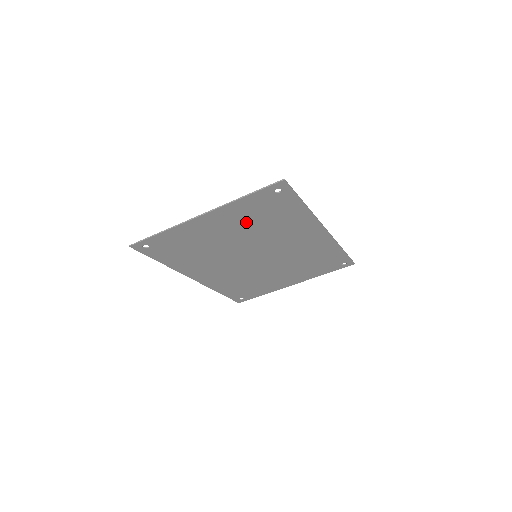
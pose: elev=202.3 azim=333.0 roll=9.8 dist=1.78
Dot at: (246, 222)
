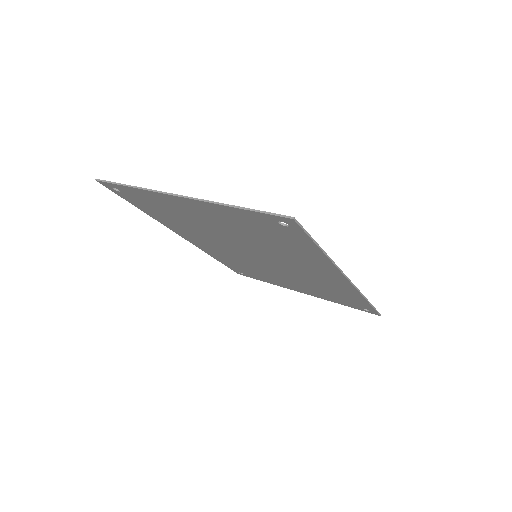
Dot at: (240, 228)
